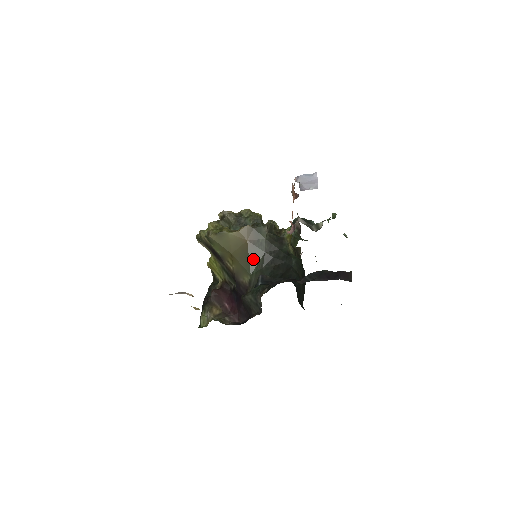
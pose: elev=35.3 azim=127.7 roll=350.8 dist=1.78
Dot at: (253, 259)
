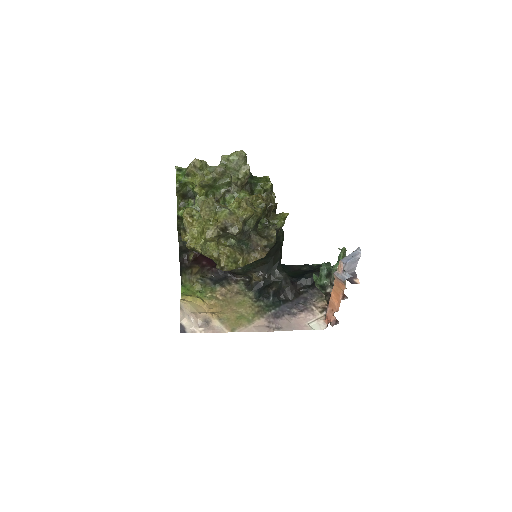
Dot at: occluded
